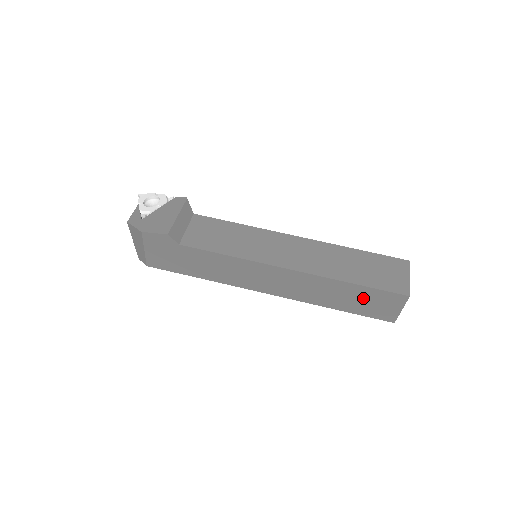
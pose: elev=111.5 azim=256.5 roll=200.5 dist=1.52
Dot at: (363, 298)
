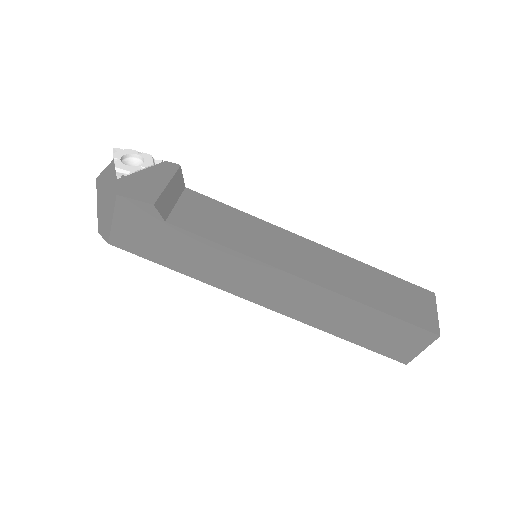
Dot at: (382, 330)
